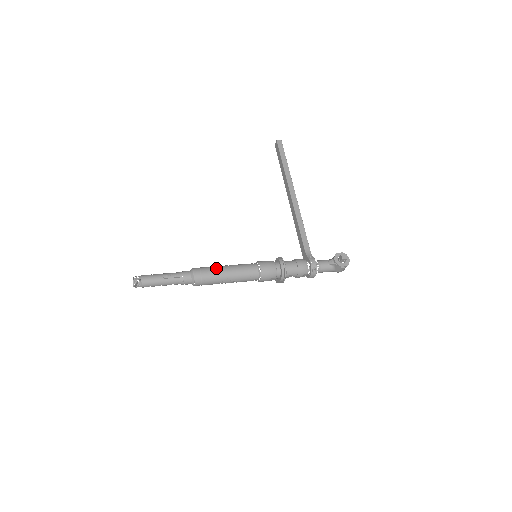
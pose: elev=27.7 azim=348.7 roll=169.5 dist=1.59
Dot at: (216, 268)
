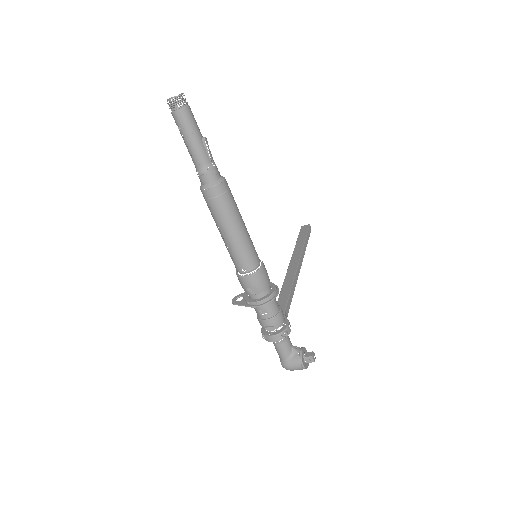
Dot at: occluded
